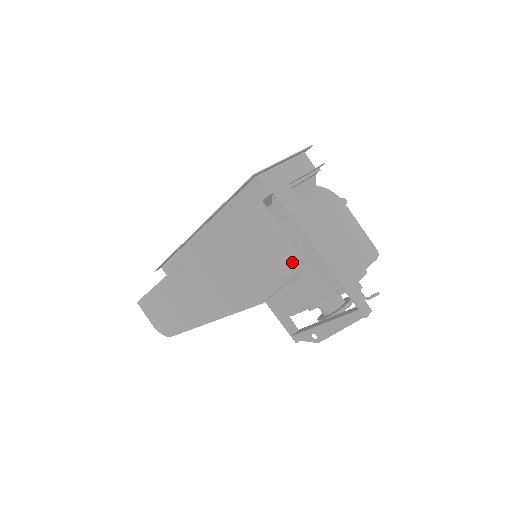
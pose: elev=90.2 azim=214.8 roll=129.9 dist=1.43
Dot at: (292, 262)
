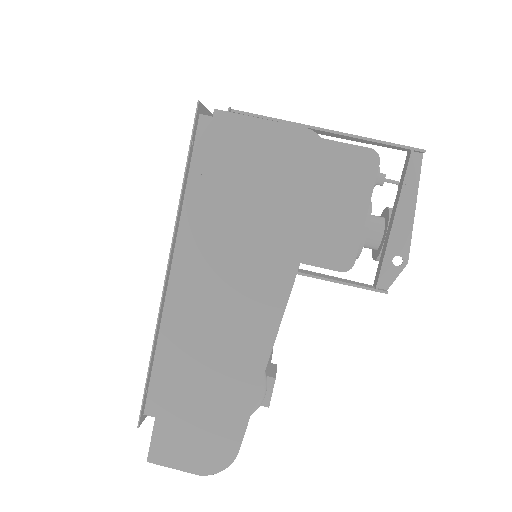
Dot at: occluded
